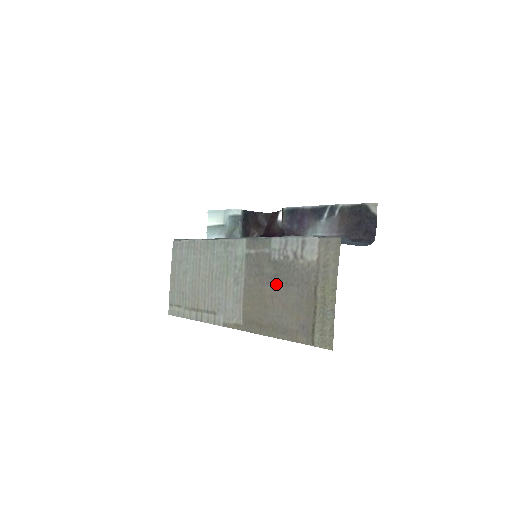
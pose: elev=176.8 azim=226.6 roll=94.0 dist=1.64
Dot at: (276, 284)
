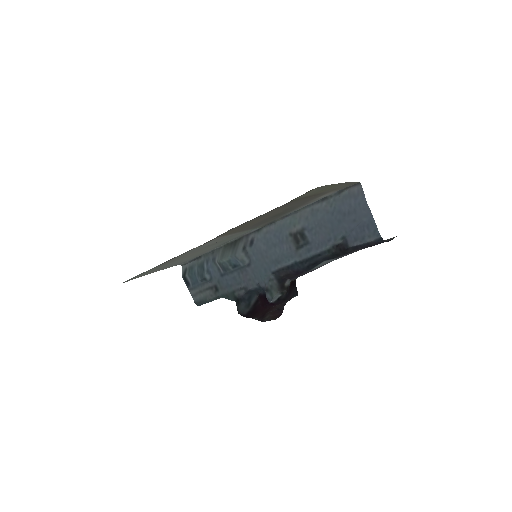
Dot at: (274, 214)
